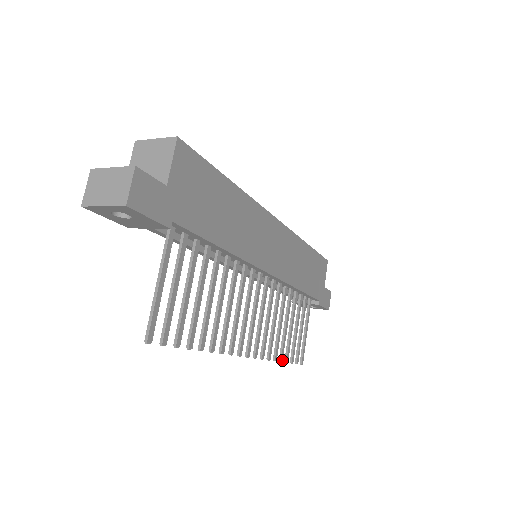
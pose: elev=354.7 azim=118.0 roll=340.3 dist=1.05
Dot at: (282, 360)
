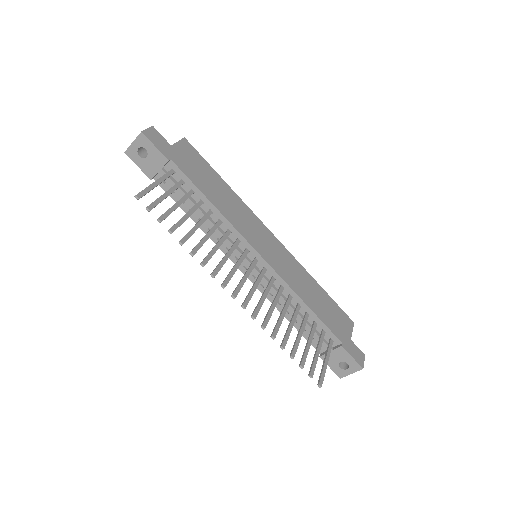
Dot at: (284, 348)
